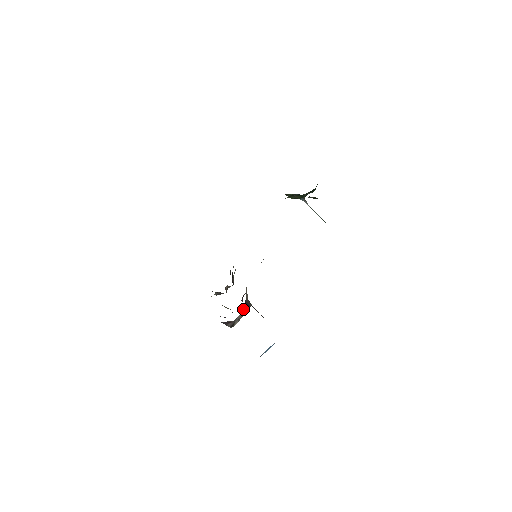
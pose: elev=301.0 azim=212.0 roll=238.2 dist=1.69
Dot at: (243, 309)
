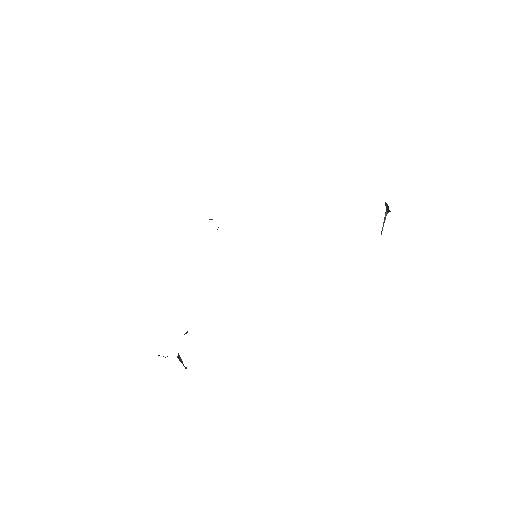
Dot at: occluded
